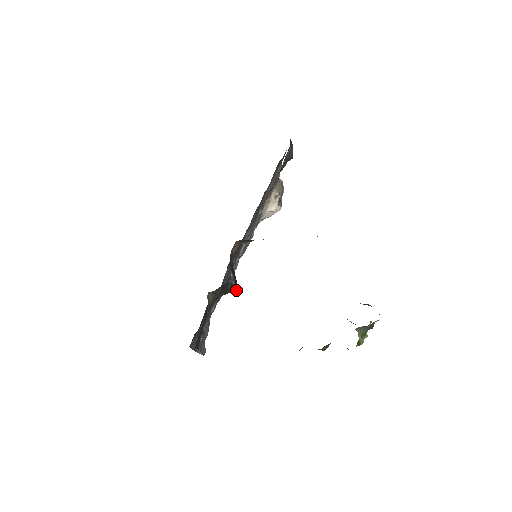
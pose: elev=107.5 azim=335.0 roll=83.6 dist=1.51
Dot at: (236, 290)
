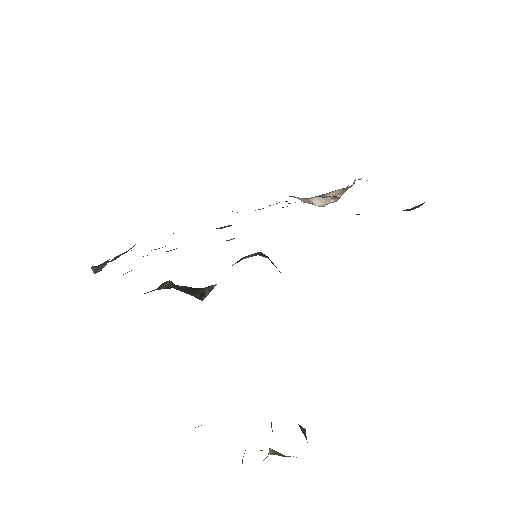
Dot at: (201, 299)
